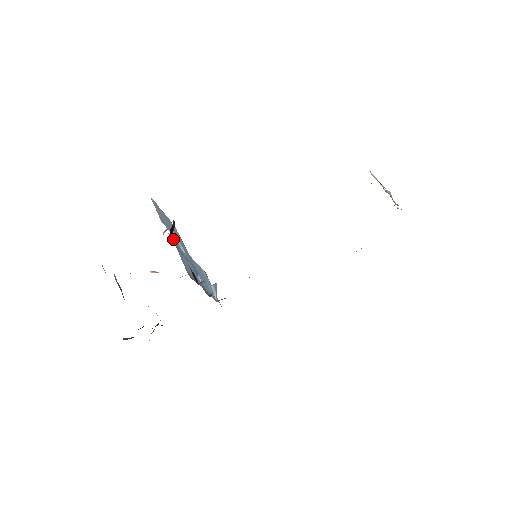
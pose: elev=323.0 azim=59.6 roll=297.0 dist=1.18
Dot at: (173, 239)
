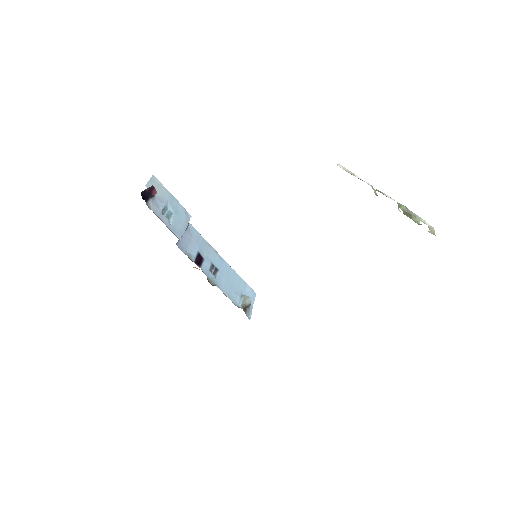
Dot at: (148, 198)
